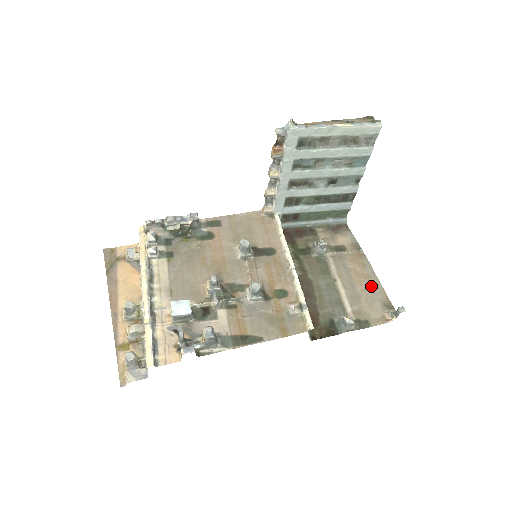
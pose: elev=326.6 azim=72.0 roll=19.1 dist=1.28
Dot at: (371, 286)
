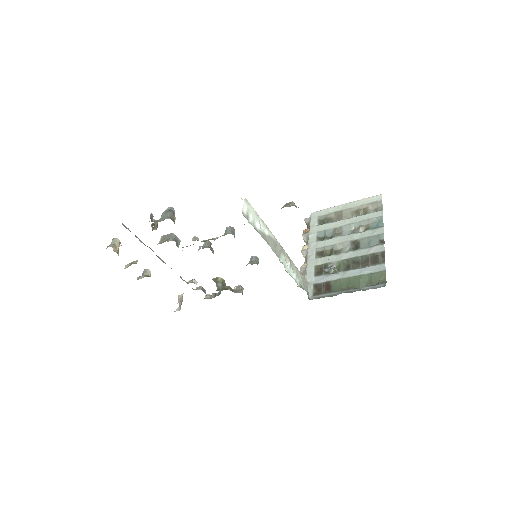
Dot at: occluded
